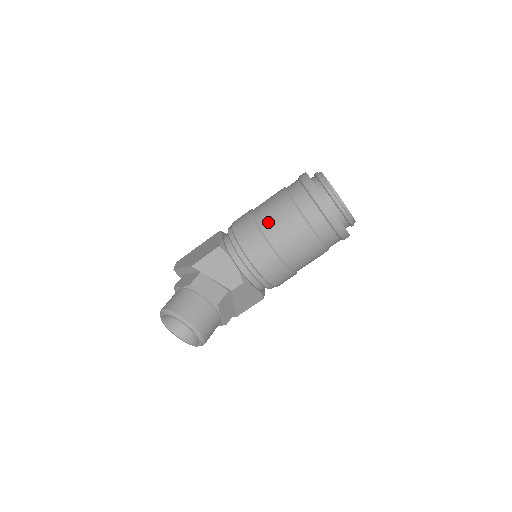
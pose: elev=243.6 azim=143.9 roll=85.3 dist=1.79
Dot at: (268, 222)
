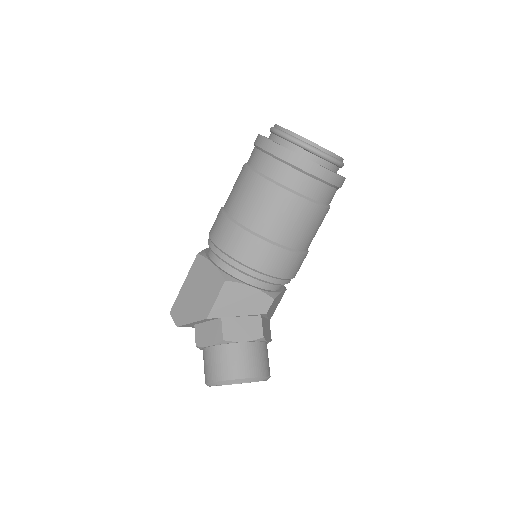
Dot at: (266, 224)
